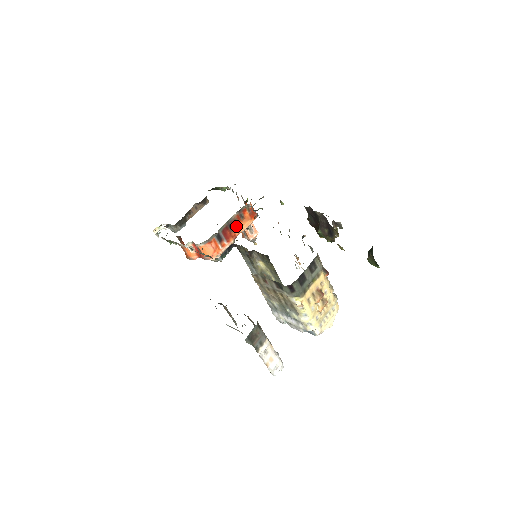
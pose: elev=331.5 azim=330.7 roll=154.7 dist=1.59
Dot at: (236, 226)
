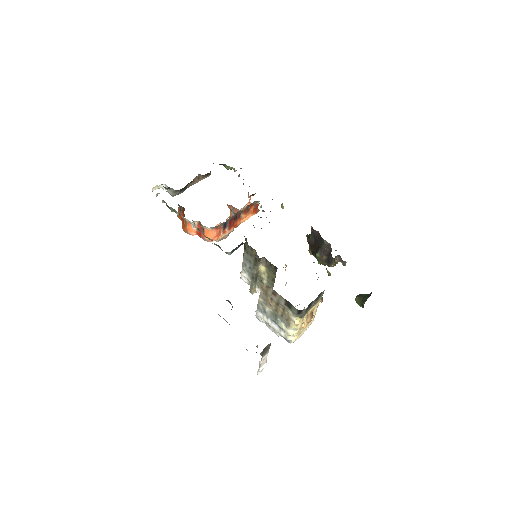
Dot at: (240, 217)
